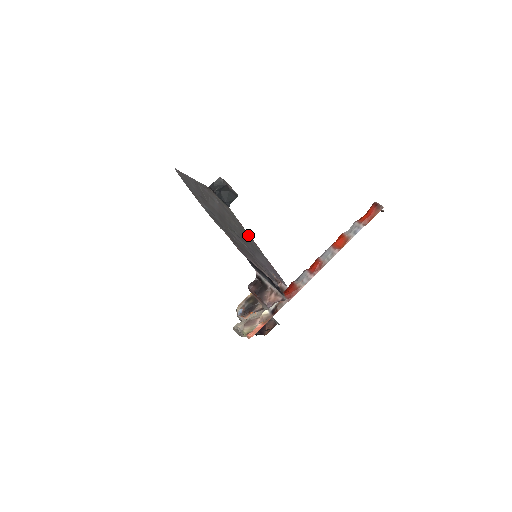
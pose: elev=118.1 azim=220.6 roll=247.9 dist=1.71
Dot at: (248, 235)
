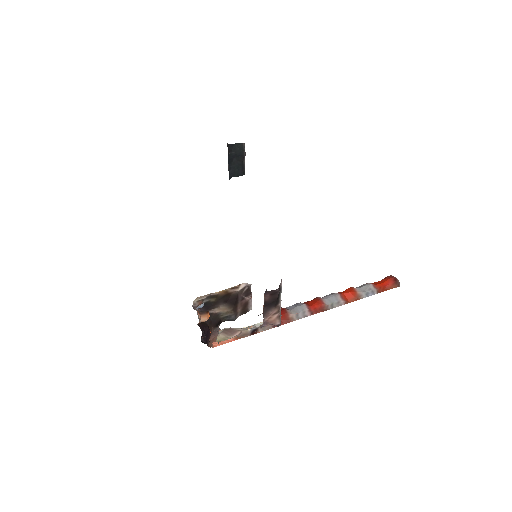
Dot at: occluded
